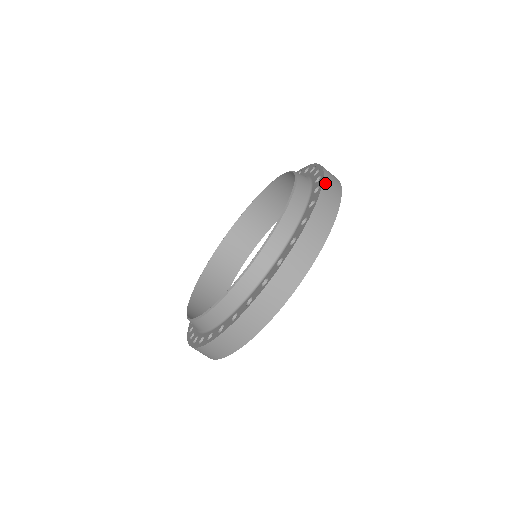
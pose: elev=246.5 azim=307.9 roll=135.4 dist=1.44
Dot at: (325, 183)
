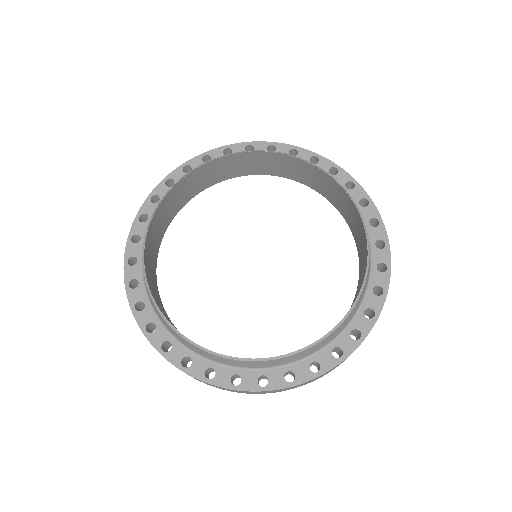
Dot at: occluded
